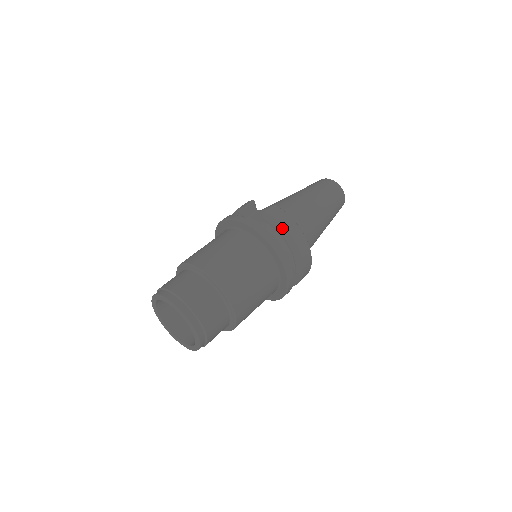
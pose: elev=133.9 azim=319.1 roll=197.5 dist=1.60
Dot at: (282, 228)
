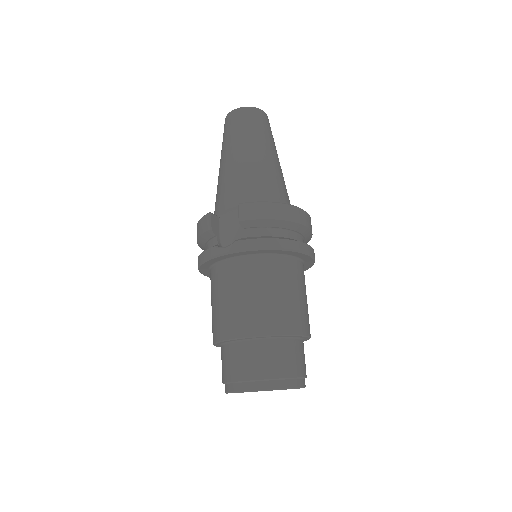
Dot at: (270, 222)
